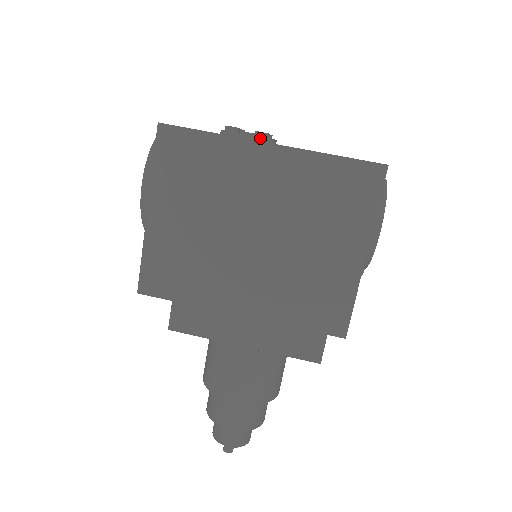
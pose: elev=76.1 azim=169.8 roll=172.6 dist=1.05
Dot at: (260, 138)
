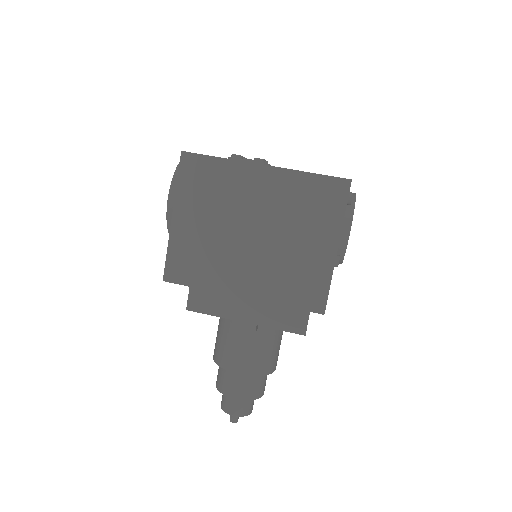
Dot at: (258, 163)
